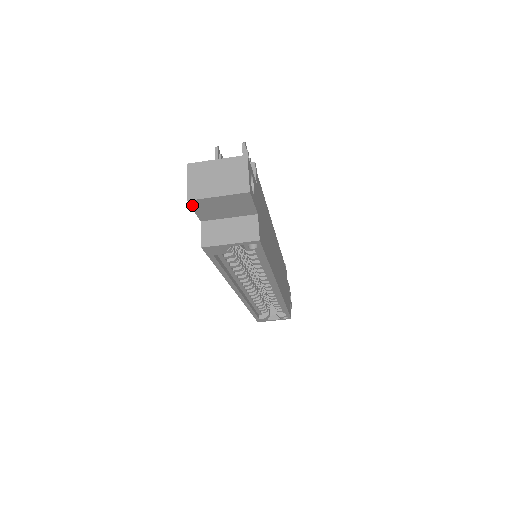
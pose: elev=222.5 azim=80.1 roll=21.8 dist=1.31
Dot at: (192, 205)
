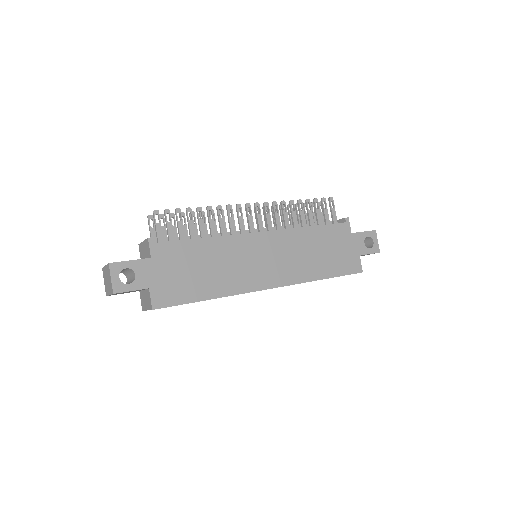
Dot at: occluded
